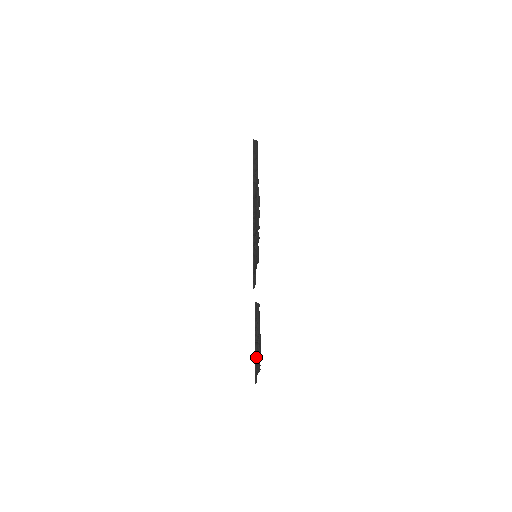
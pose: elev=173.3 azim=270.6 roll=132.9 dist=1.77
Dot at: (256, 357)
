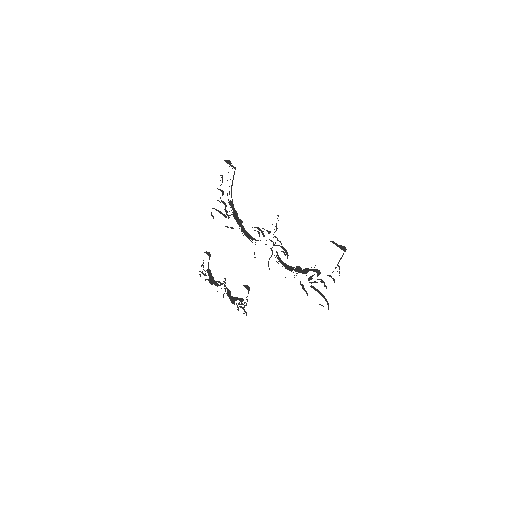
Dot at: occluded
